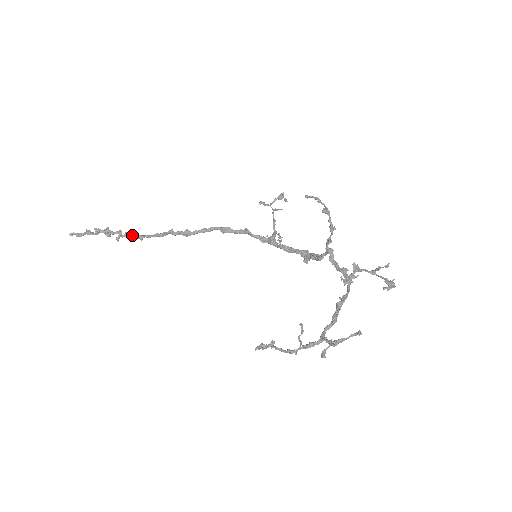
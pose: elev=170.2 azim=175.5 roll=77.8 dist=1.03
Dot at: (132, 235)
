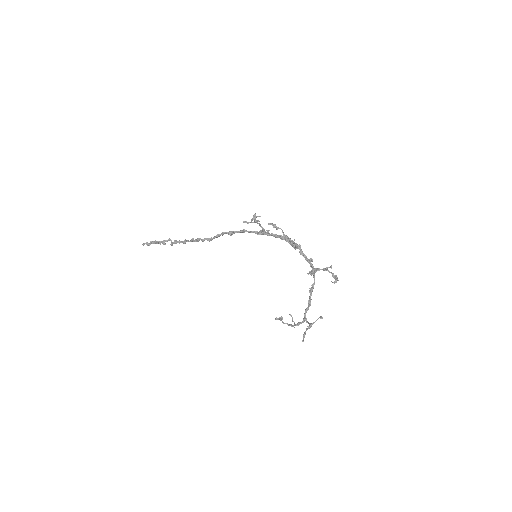
Dot at: (178, 242)
